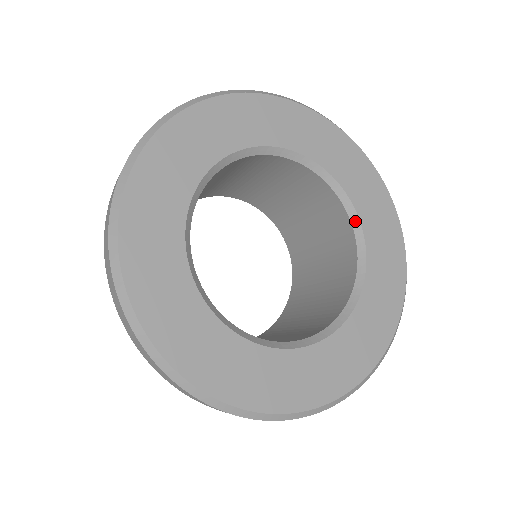
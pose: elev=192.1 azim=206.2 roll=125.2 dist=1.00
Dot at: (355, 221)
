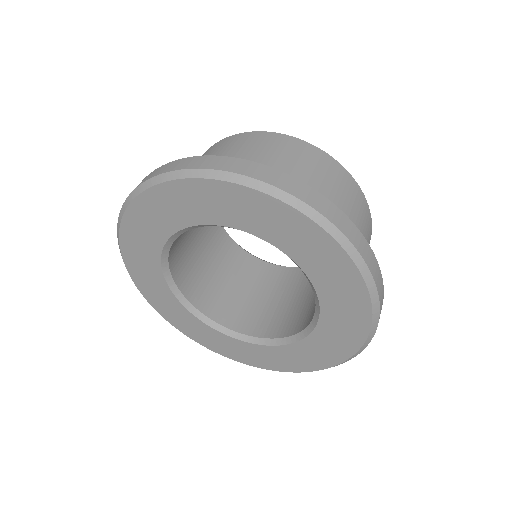
Dot at: (316, 298)
